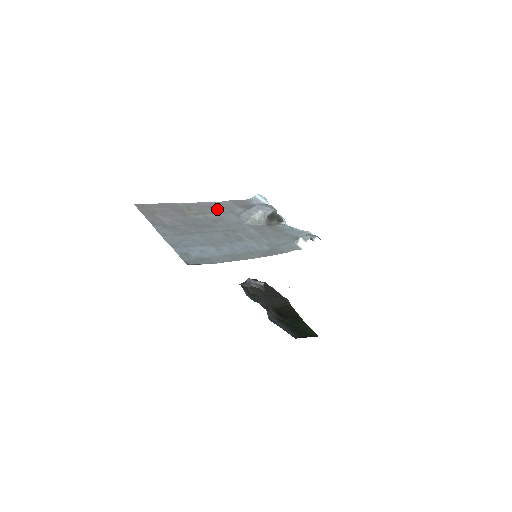
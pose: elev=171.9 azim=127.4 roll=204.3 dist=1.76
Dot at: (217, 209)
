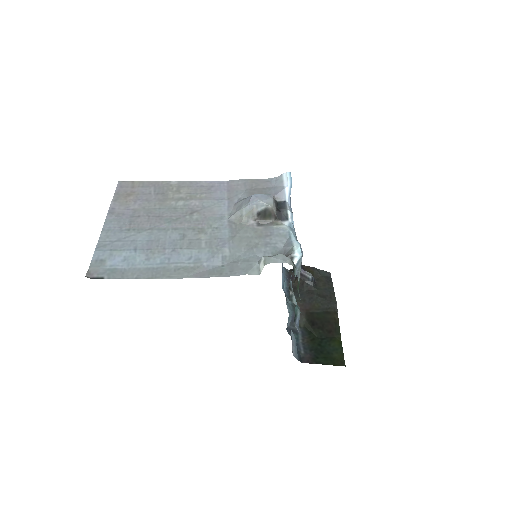
Dot at: (214, 192)
